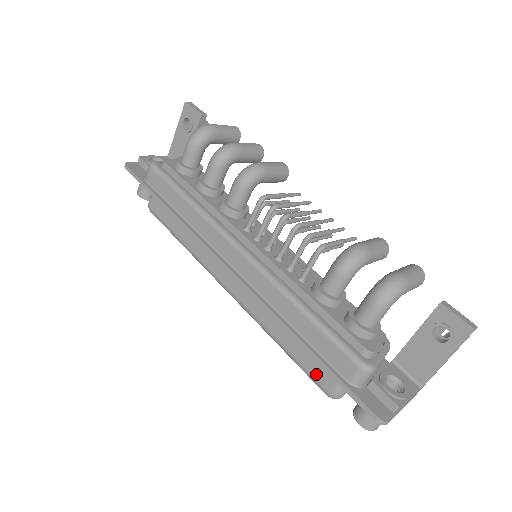
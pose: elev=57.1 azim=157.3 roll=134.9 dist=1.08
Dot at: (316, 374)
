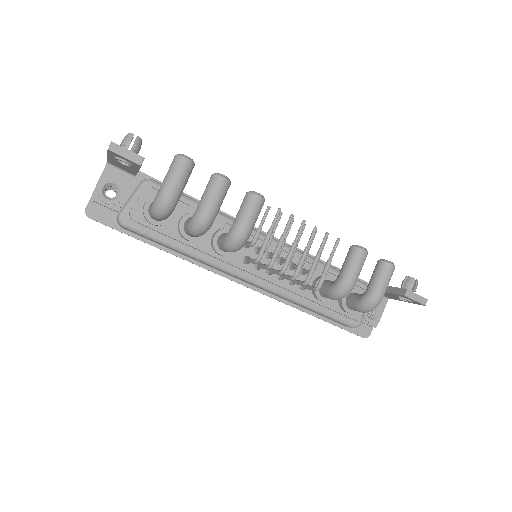
Dot at: occluded
